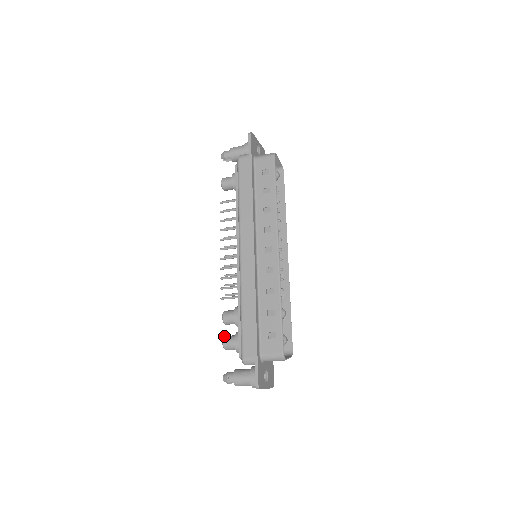
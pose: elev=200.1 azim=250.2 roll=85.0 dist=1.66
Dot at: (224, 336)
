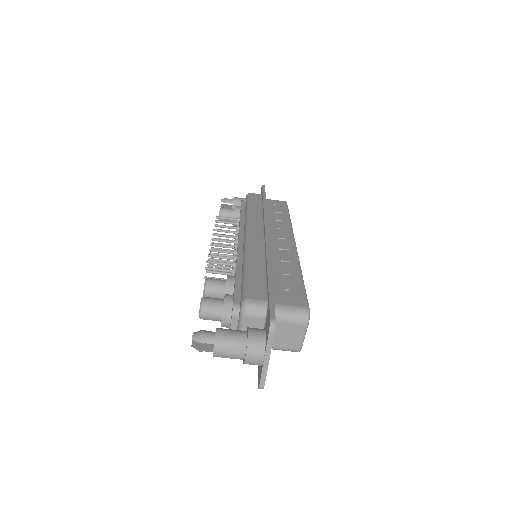
Dot at: occluded
